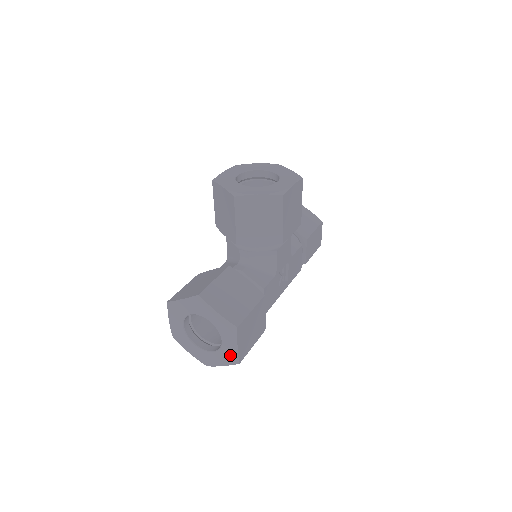
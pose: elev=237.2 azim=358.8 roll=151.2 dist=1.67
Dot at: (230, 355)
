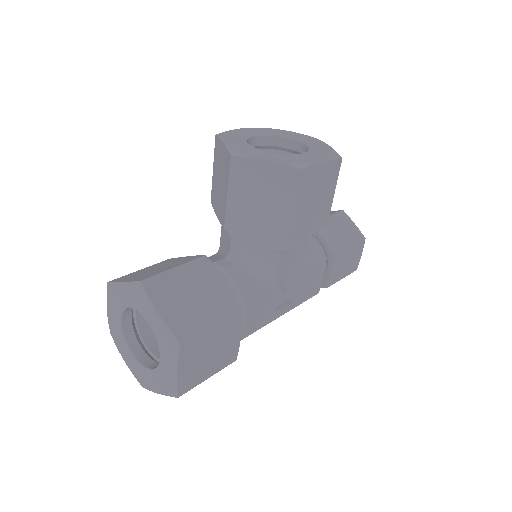
Dot at: (167, 381)
